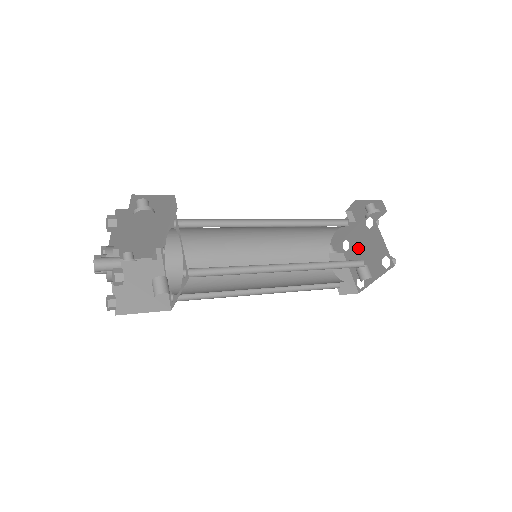
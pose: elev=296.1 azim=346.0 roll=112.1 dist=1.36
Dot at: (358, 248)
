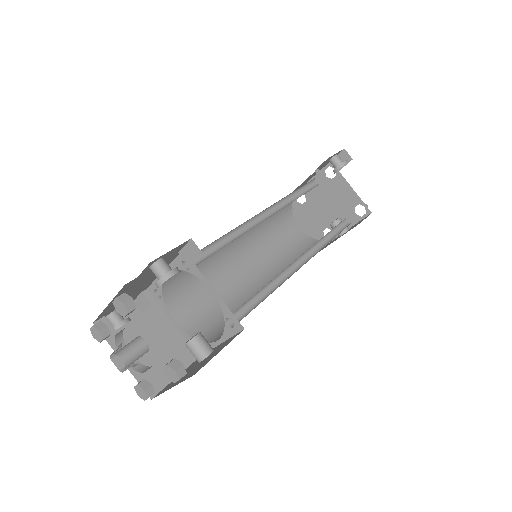
Dot at: (319, 200)
